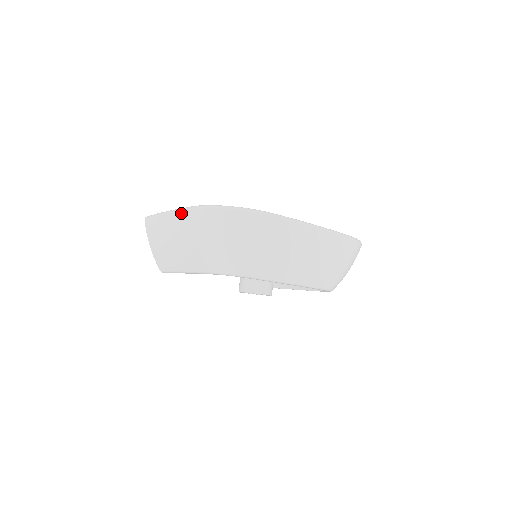
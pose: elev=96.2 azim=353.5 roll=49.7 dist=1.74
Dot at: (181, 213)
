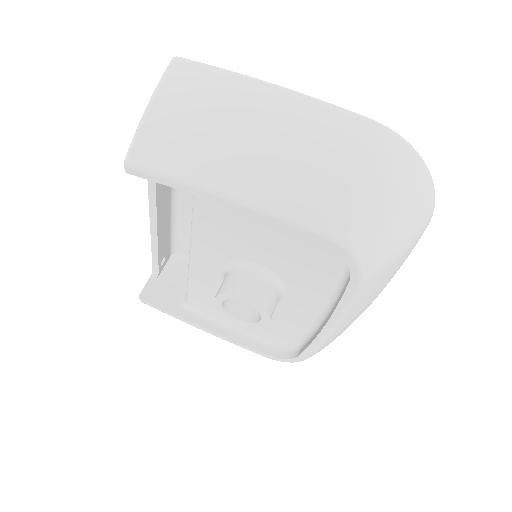
Dot at: (338, 111)
